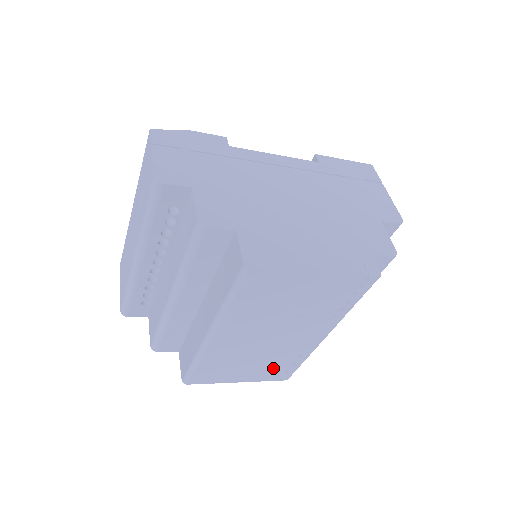
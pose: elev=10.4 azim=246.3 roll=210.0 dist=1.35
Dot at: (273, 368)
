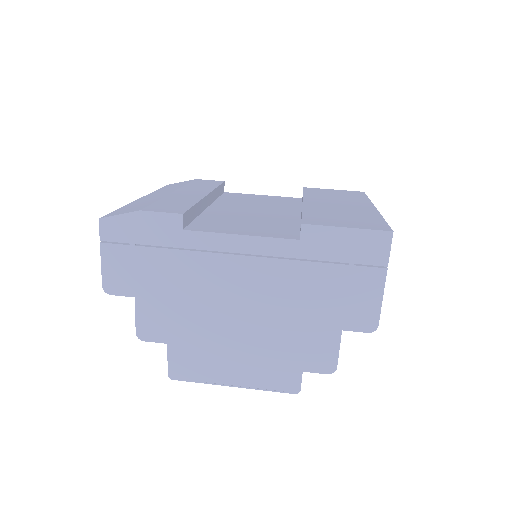
Dot at: occluded
